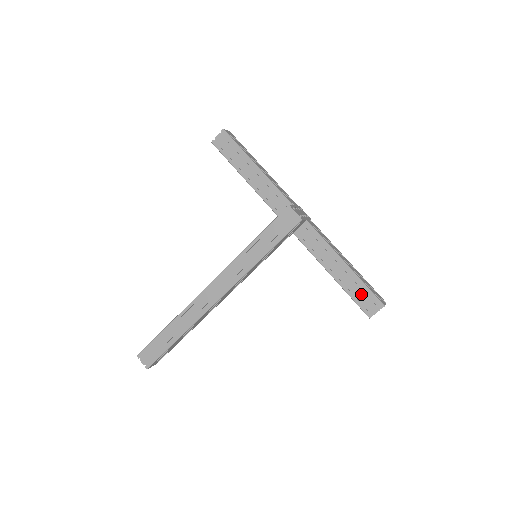
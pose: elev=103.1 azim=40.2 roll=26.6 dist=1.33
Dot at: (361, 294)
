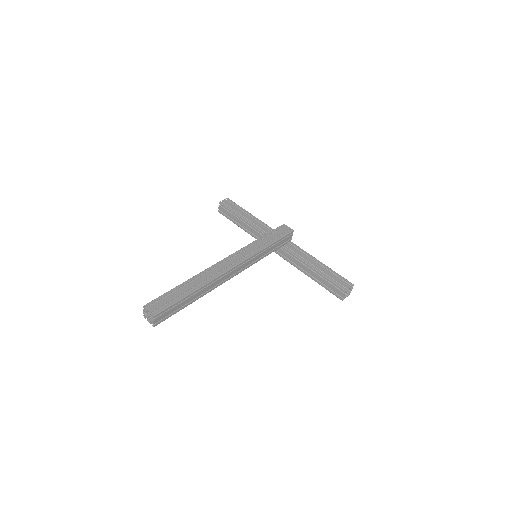
Dot at: (337, 278)
